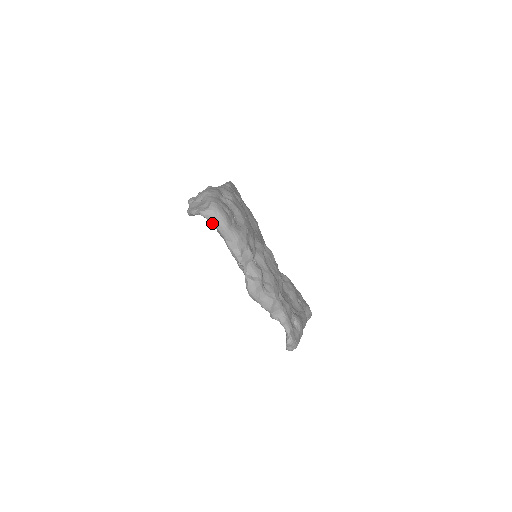
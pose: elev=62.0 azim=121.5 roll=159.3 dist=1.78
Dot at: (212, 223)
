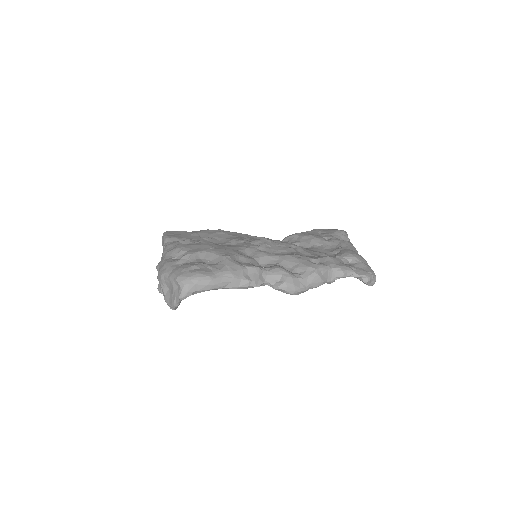
Dot at: (199, 292)
